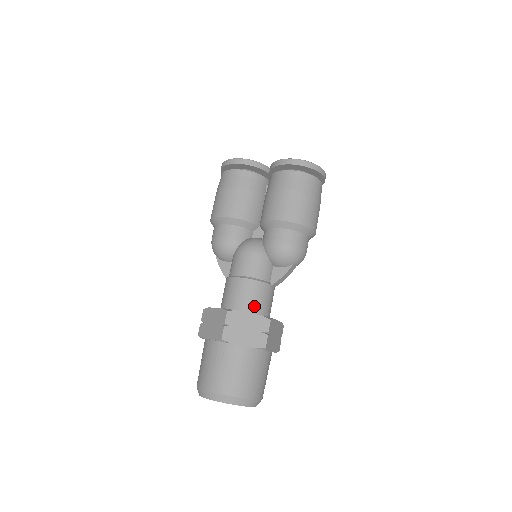
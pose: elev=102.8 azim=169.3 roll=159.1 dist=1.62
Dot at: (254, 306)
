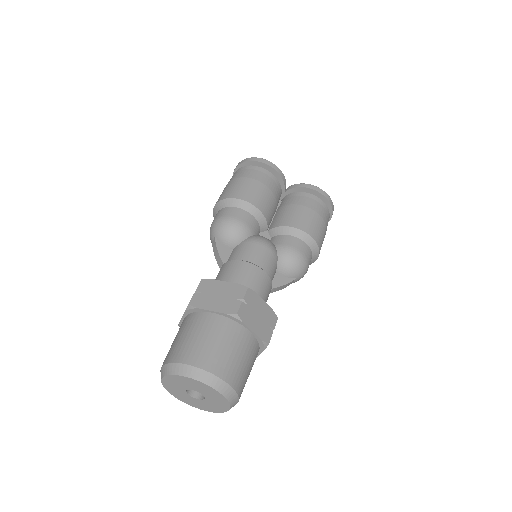
Dot at: occluded
